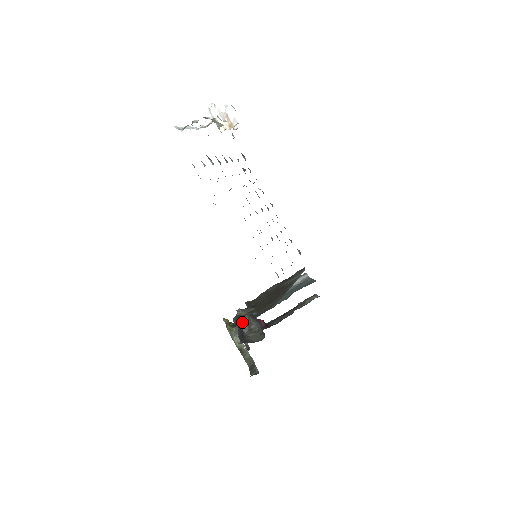
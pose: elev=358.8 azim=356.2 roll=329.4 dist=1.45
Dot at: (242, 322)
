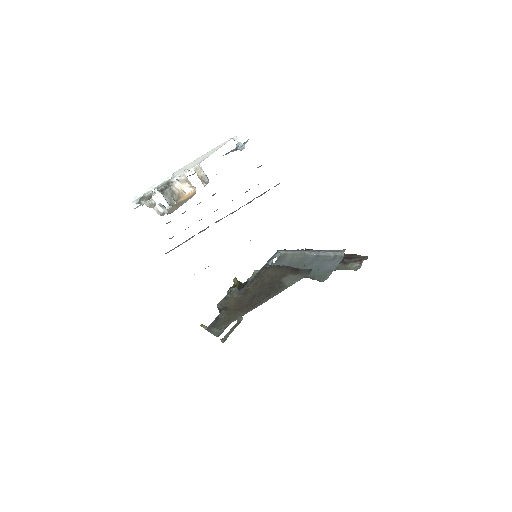
Dot at: (219, 309)
